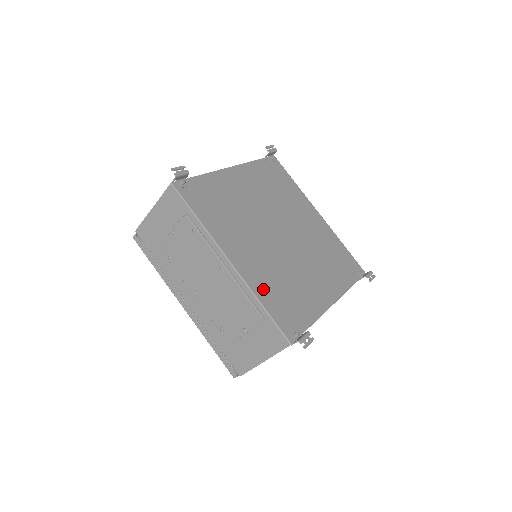
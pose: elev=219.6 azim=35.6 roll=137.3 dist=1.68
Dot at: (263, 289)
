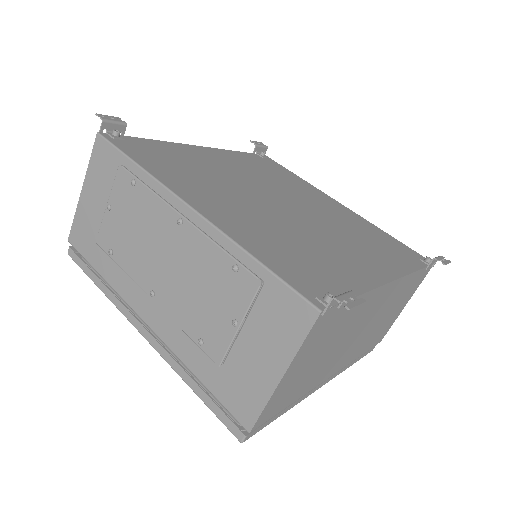
Dot at: (254, 242)
